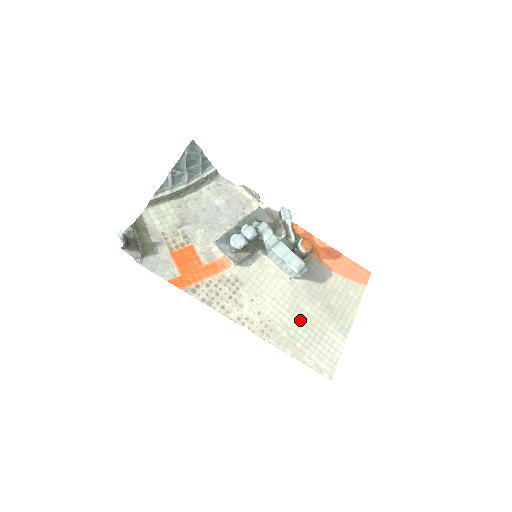
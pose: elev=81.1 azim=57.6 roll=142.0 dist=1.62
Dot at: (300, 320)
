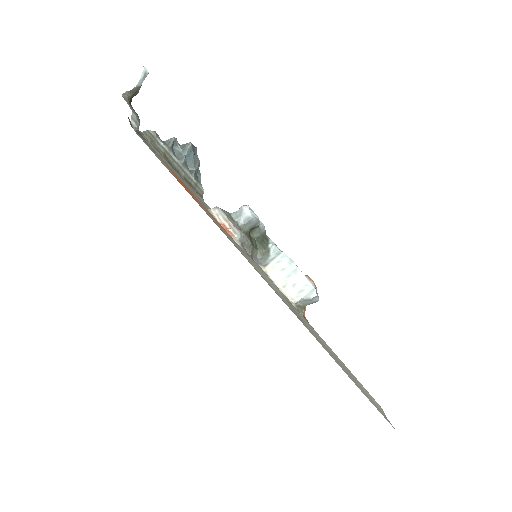
Dot at: occluded
